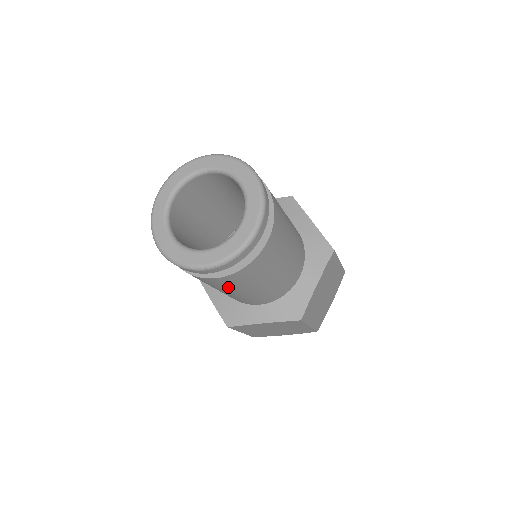
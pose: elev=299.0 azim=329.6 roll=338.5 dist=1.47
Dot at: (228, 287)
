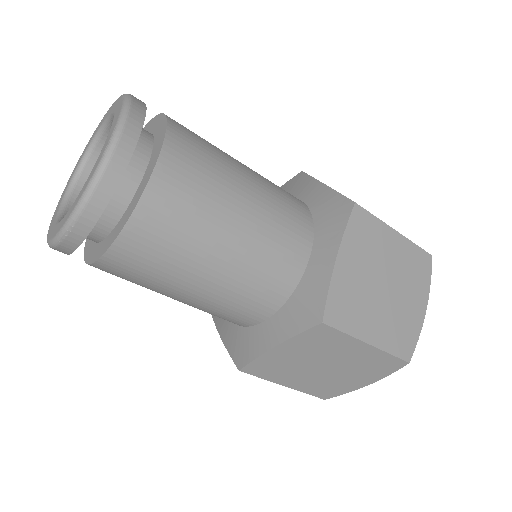
Dot at: (157, 276)
